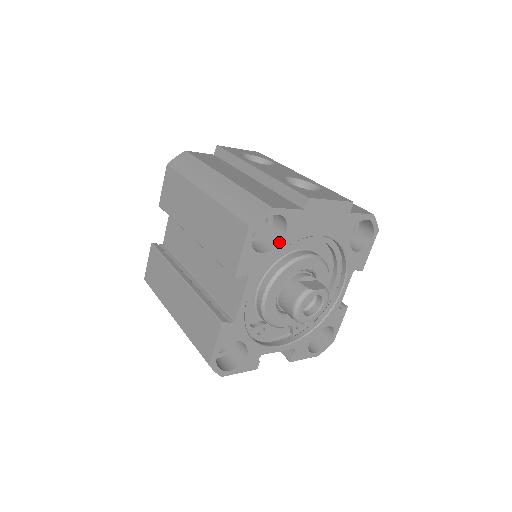
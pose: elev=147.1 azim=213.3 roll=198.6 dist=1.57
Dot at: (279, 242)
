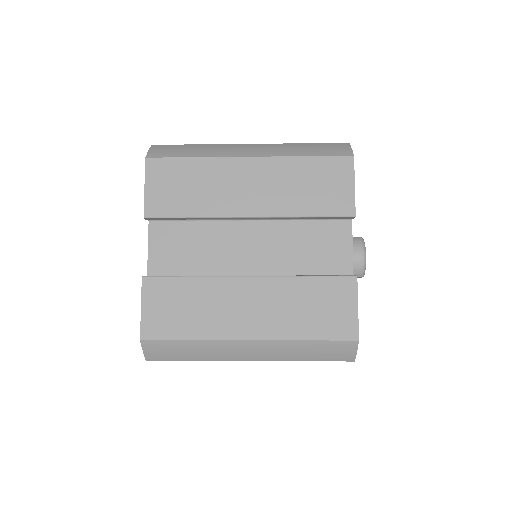
Dot at: occluded
